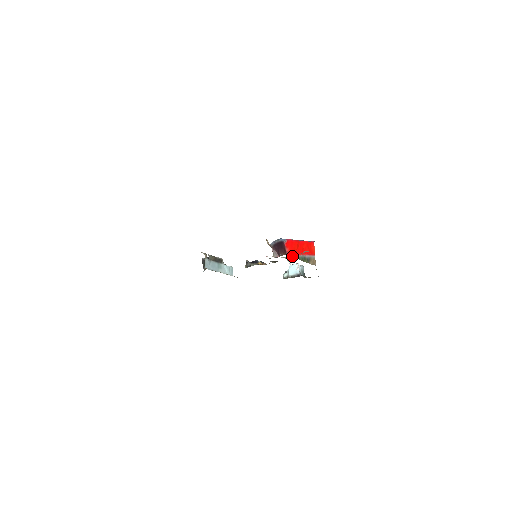
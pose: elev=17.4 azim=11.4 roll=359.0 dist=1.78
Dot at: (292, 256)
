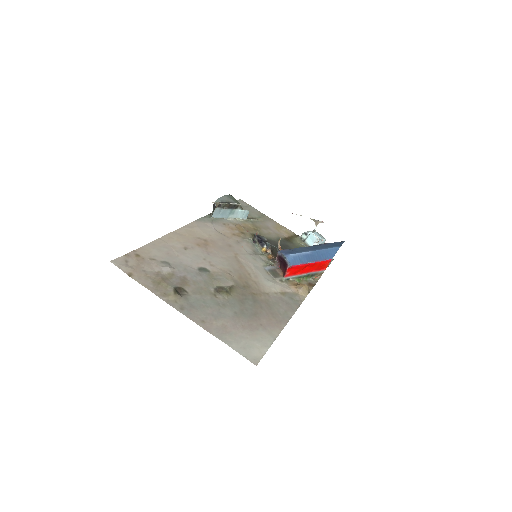
Dot at: (291, 278)
